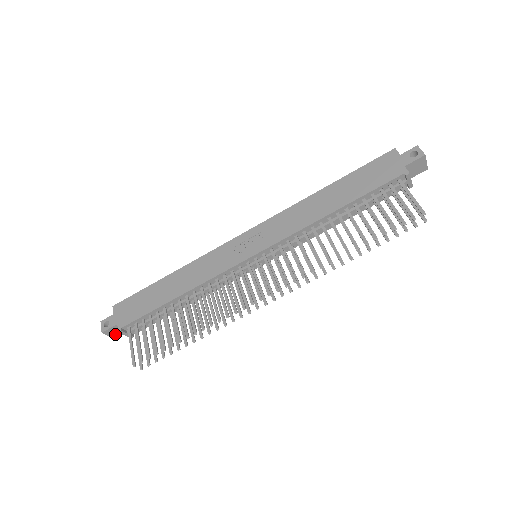
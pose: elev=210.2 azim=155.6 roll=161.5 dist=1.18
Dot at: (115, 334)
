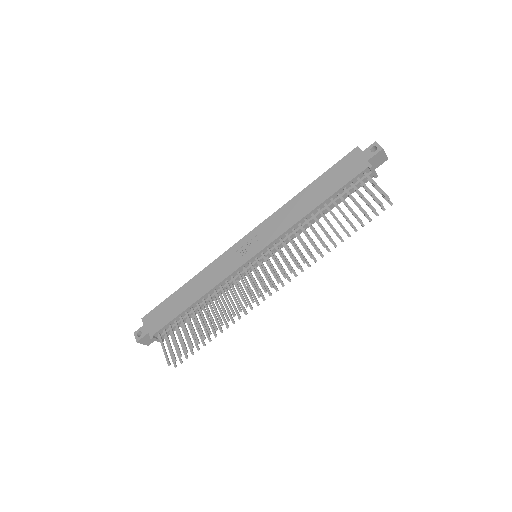
Dot at: (148, 342)
